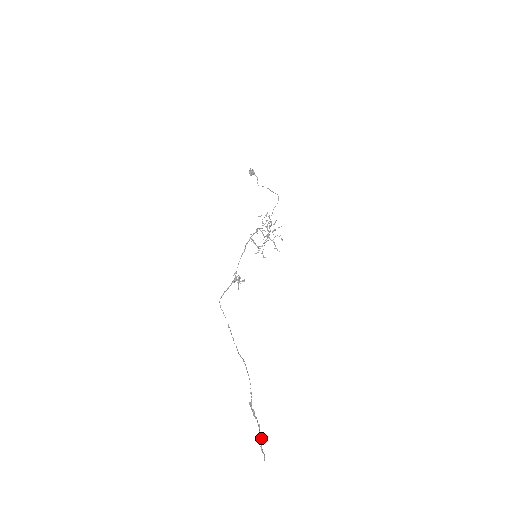
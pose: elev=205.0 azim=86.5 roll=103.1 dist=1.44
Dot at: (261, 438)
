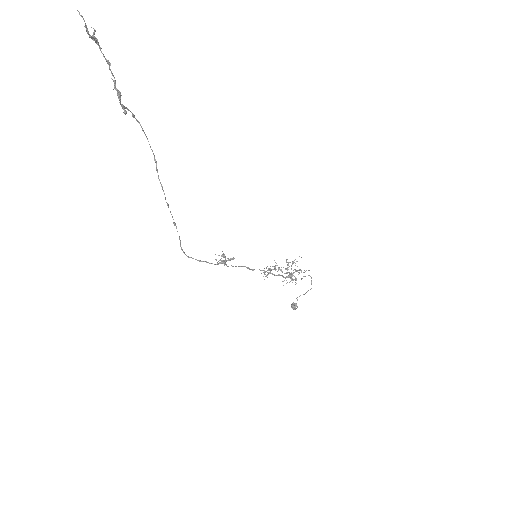
Dot at: (96, 41)
